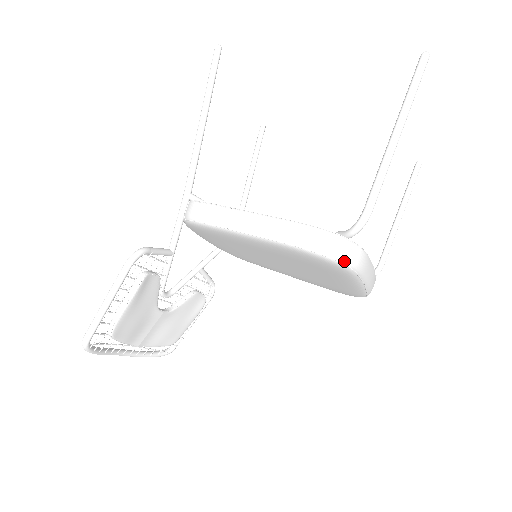
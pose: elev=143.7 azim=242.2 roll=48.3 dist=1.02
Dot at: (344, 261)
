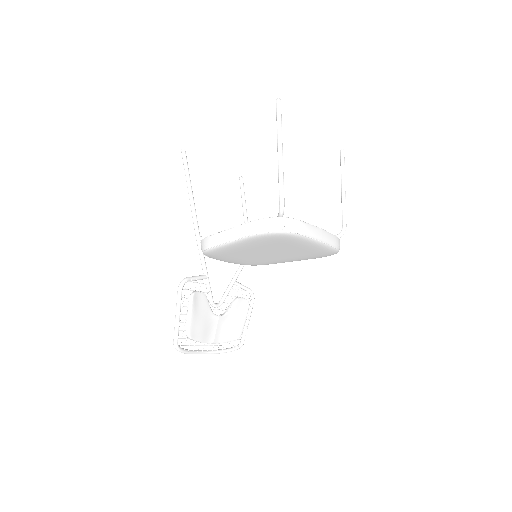
Dot at: (283, 230)
